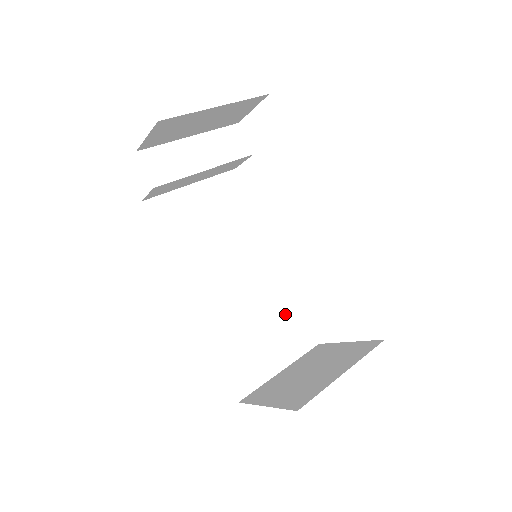
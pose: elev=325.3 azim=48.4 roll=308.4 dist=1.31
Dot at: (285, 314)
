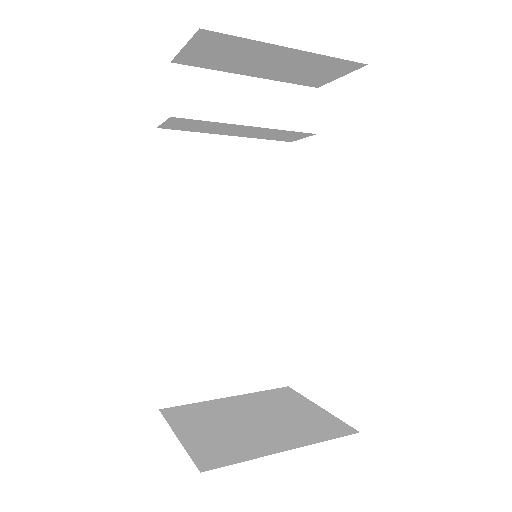
Dot at: (265, 335)
